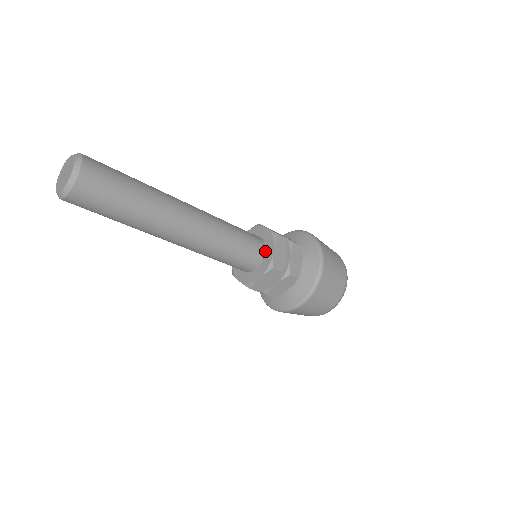
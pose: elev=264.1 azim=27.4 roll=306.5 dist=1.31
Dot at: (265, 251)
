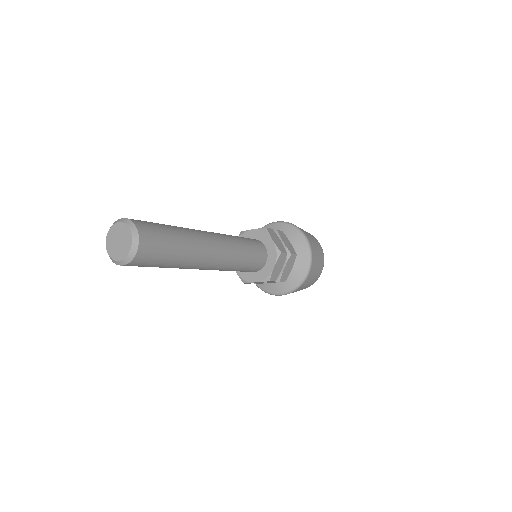
Dot at: (266, 262)
